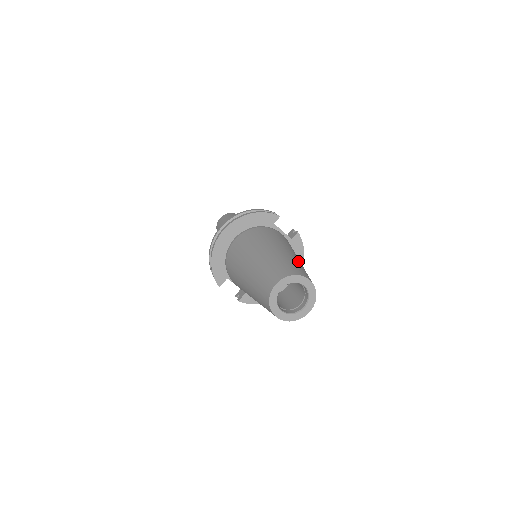
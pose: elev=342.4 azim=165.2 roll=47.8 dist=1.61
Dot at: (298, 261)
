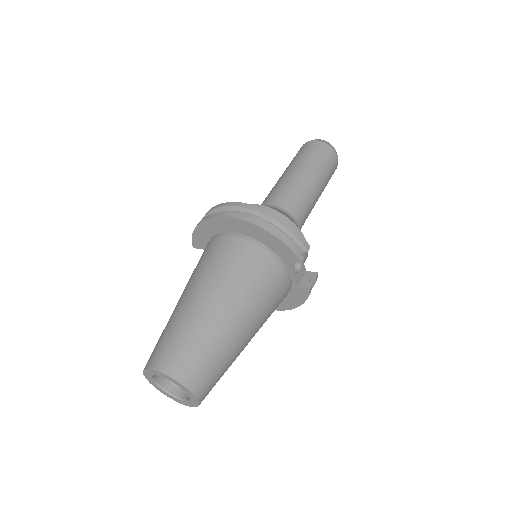
Dot at: (232, 350)
